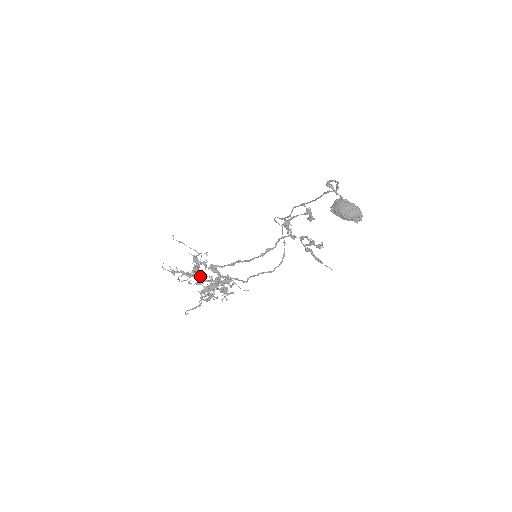
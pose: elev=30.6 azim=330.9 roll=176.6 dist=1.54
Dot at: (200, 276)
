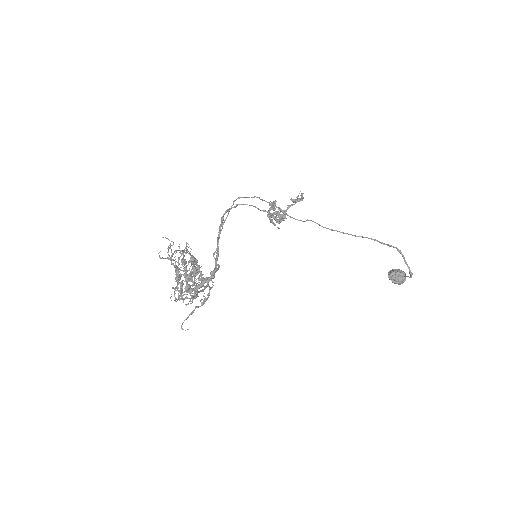
Dot at: occluded
